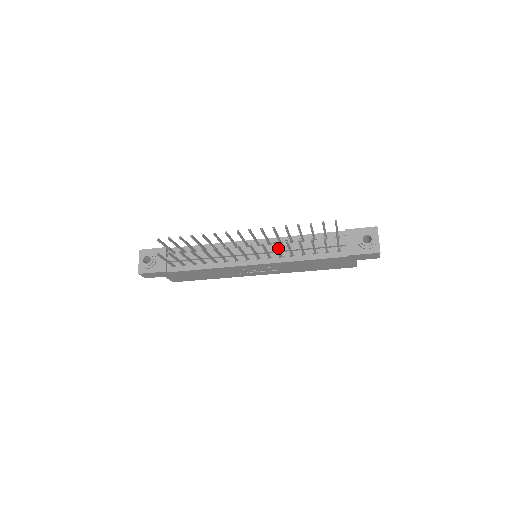
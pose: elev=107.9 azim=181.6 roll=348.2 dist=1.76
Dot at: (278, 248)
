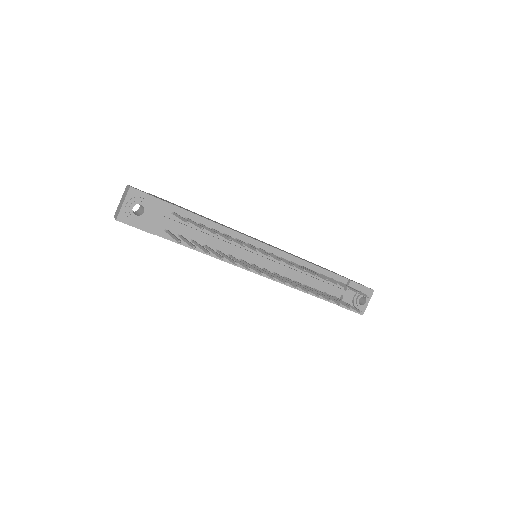
Dot at: (298, 284)
